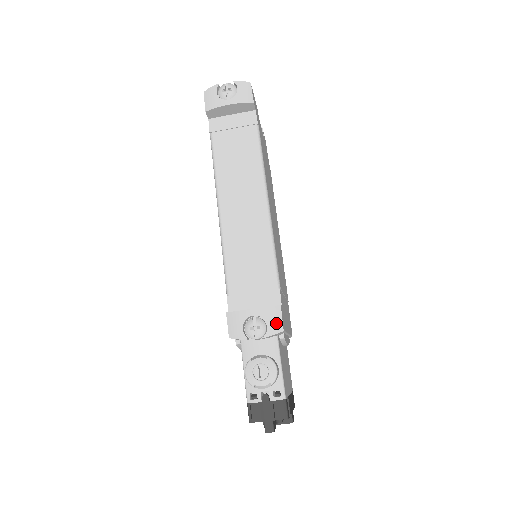
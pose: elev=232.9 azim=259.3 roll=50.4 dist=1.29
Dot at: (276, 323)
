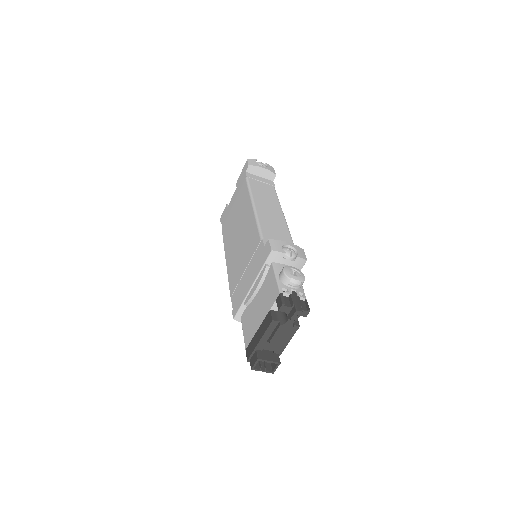
Dot at: (303, 255)
